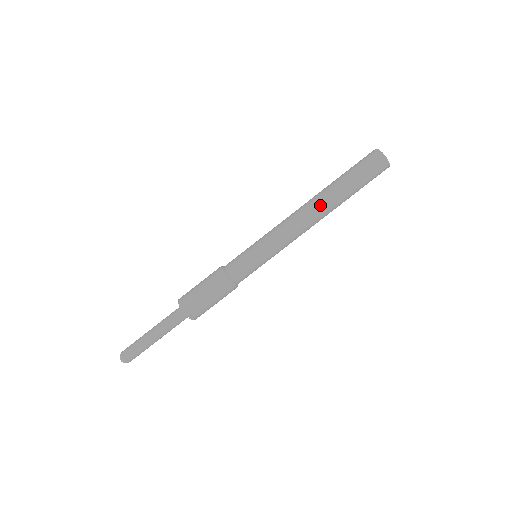
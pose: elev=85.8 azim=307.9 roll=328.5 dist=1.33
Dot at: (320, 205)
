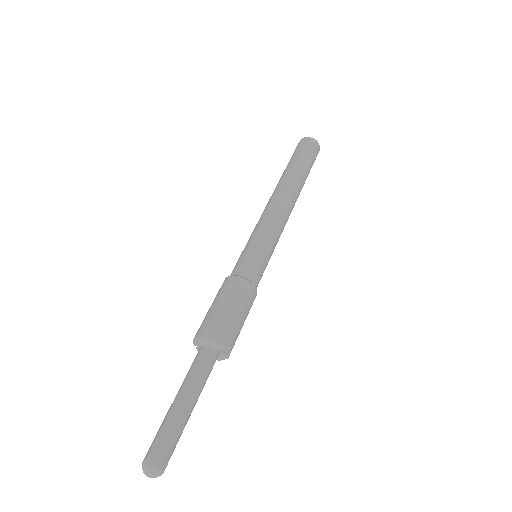
Dot at: (293, 188)
